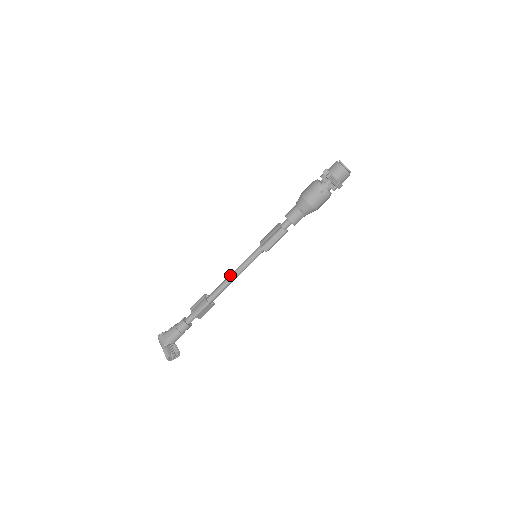
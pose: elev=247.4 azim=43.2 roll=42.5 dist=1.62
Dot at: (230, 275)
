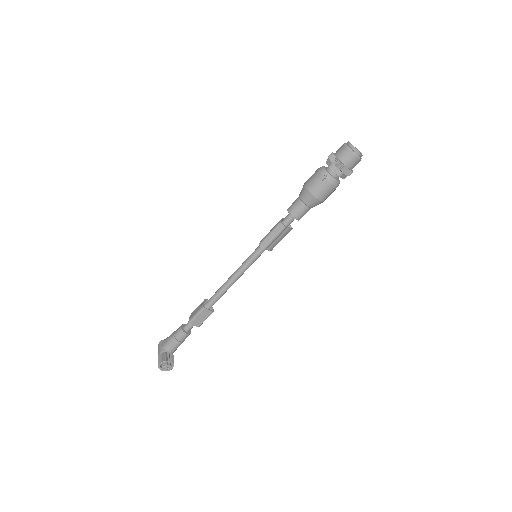
Dot at: (229, 277)
